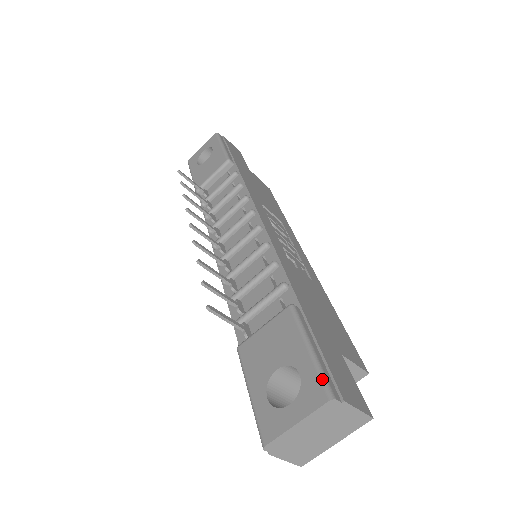
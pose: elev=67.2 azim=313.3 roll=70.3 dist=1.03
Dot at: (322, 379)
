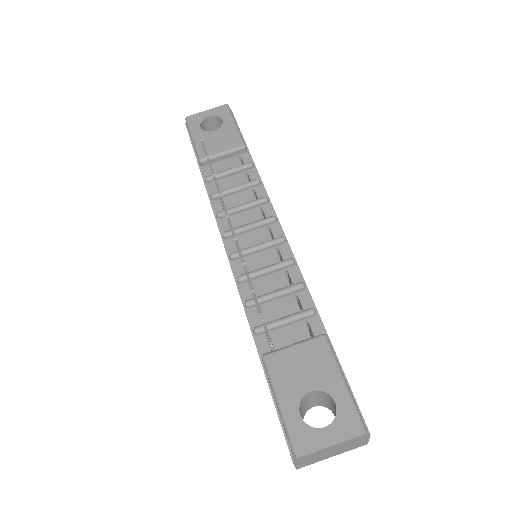
Dot at: (358, 413)
